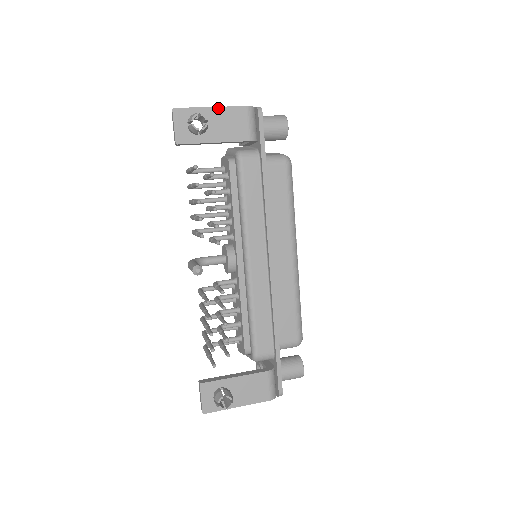
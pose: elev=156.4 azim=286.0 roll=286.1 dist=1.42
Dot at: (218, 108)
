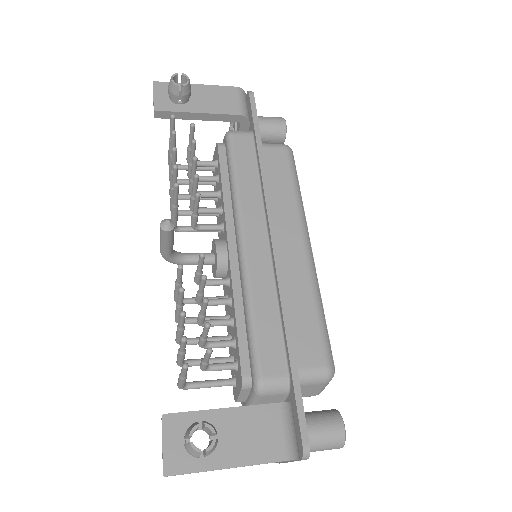
Dot at: (204, 86)
